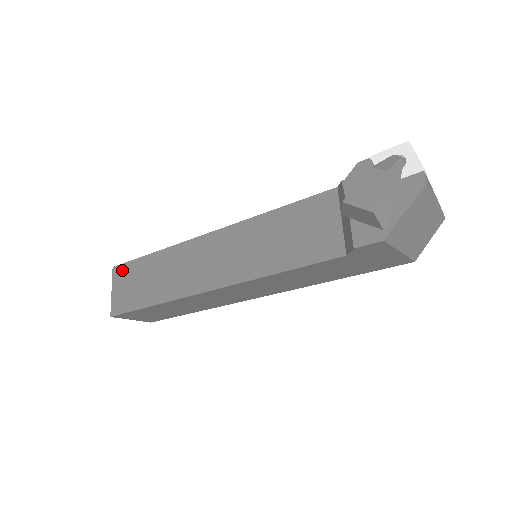
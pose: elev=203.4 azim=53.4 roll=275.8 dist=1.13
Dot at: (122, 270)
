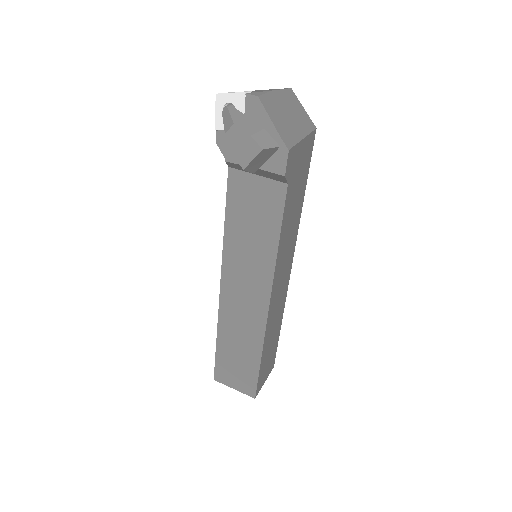
Dot at: (220, 373)
